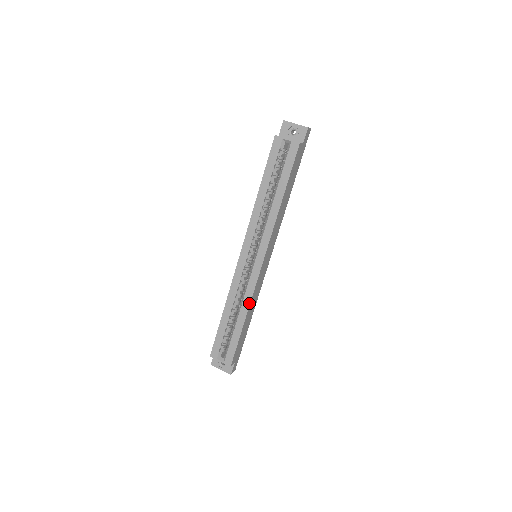
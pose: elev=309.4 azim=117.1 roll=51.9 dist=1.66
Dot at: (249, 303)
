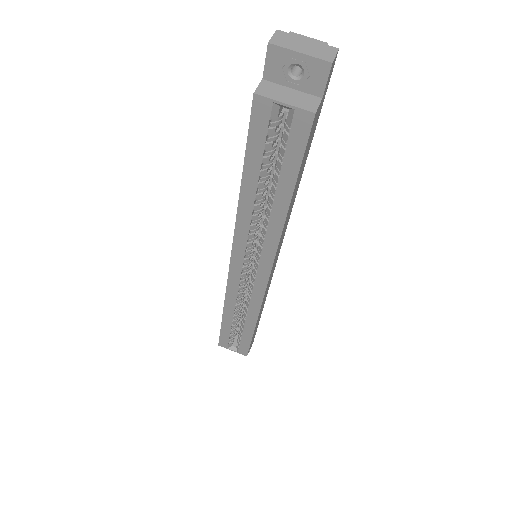
Dot at: (257, 313)
